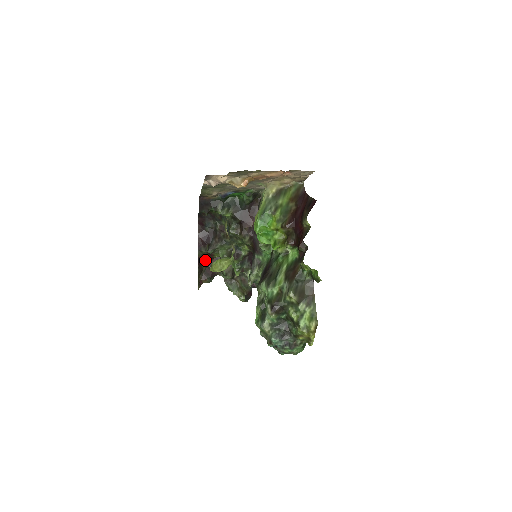
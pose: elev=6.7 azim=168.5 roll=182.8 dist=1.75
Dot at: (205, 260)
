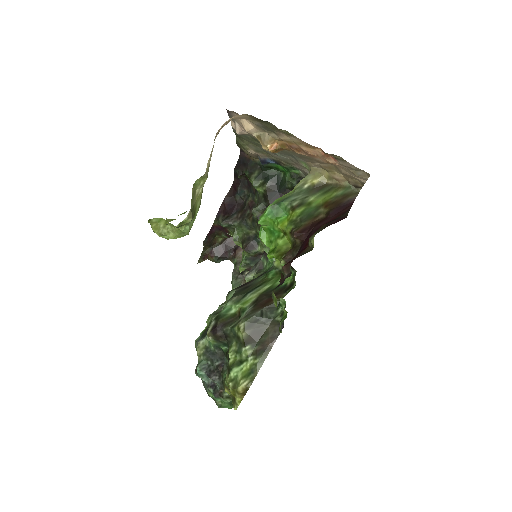
Dot at: (221, 233)
